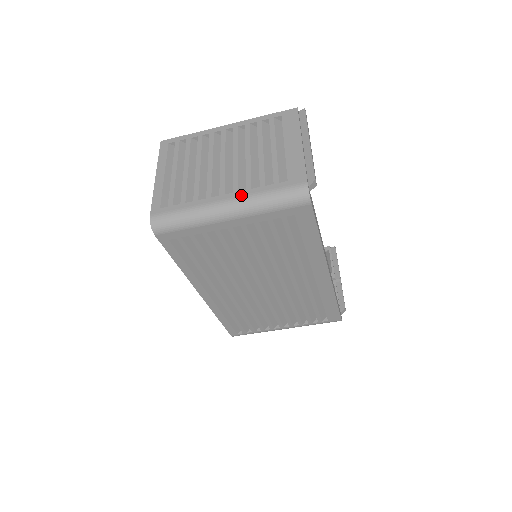
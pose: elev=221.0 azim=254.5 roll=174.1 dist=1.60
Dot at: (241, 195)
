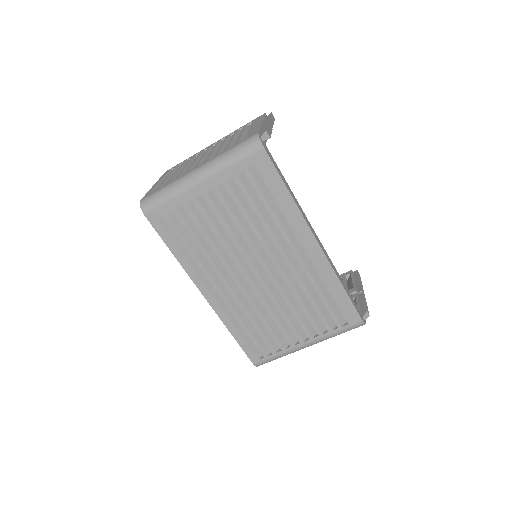
Dot at: (208, 161)
